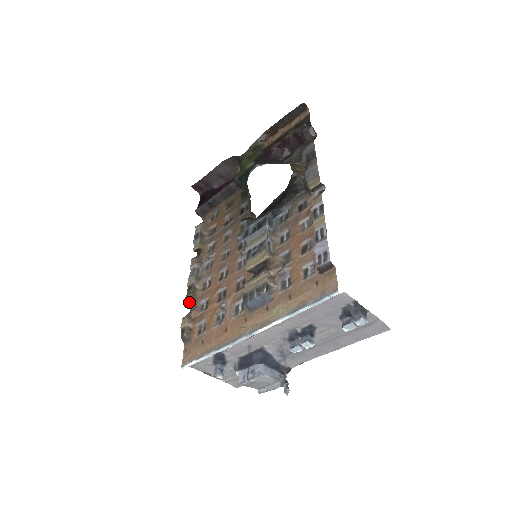
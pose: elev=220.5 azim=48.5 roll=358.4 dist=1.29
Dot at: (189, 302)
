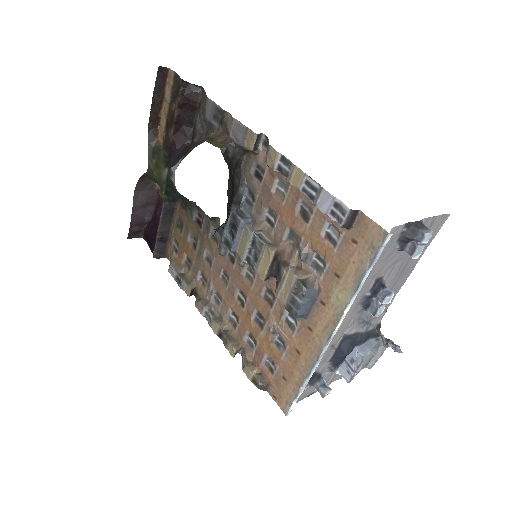
Dot at: (234, 350)
